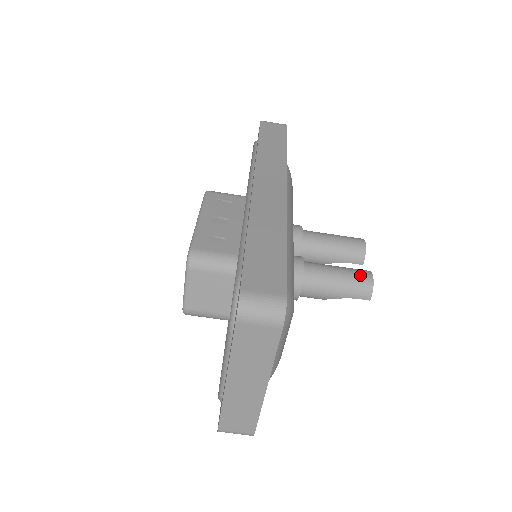
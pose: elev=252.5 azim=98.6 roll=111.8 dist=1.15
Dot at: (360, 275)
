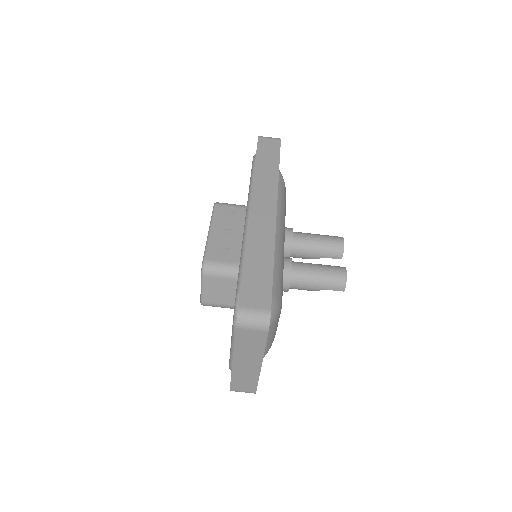
Dot at: (336, 272)
